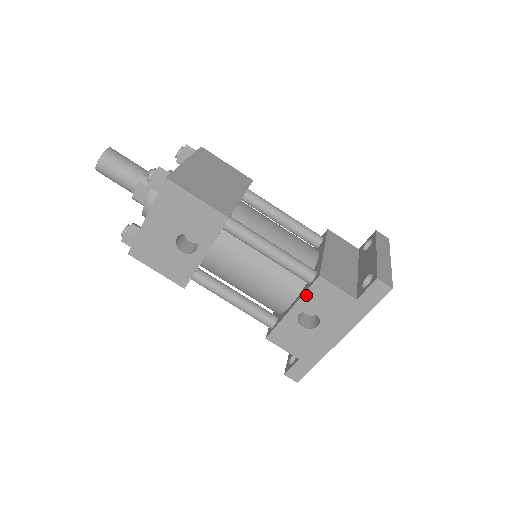
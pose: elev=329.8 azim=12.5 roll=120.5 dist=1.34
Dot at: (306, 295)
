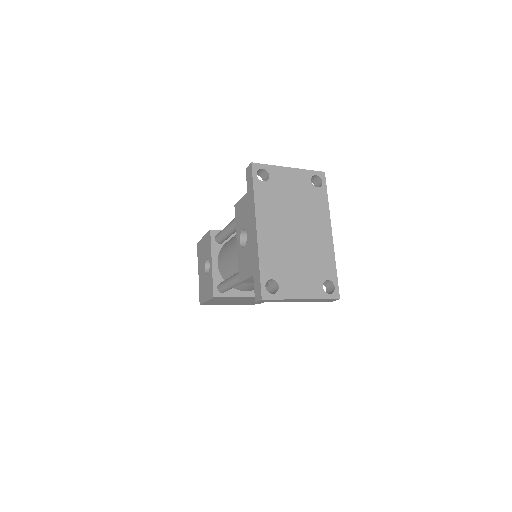
Dot at: (236, 225)
